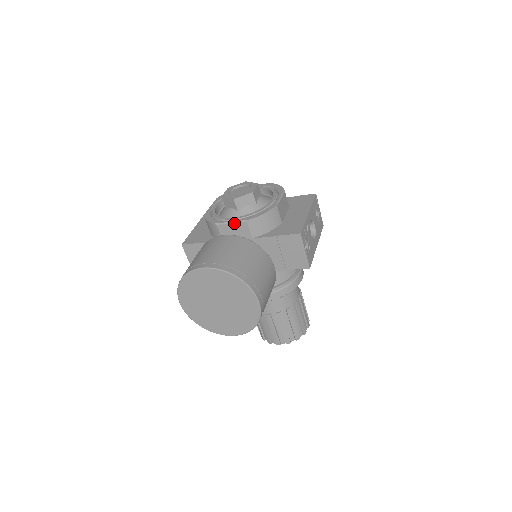
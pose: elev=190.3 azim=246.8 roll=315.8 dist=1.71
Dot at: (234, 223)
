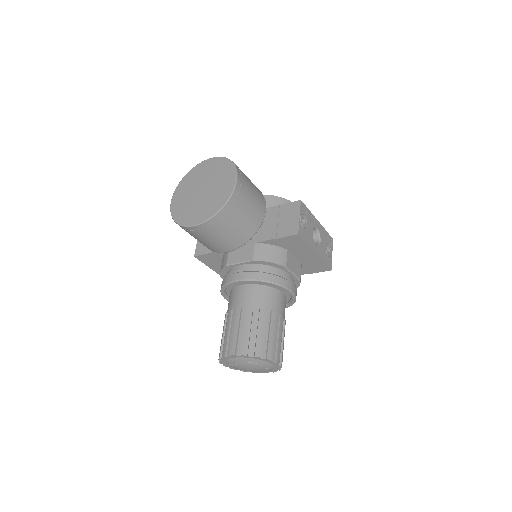
Dot at: occluded
